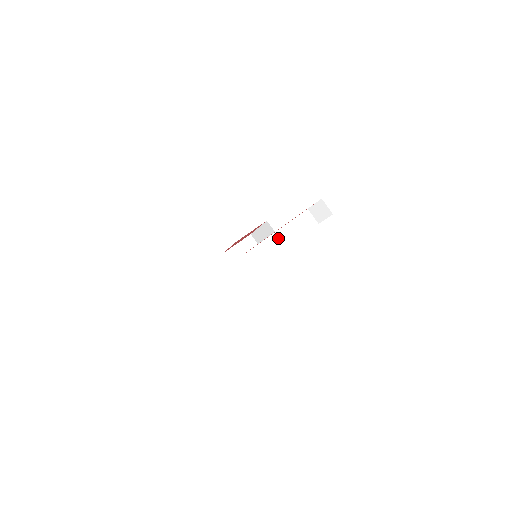
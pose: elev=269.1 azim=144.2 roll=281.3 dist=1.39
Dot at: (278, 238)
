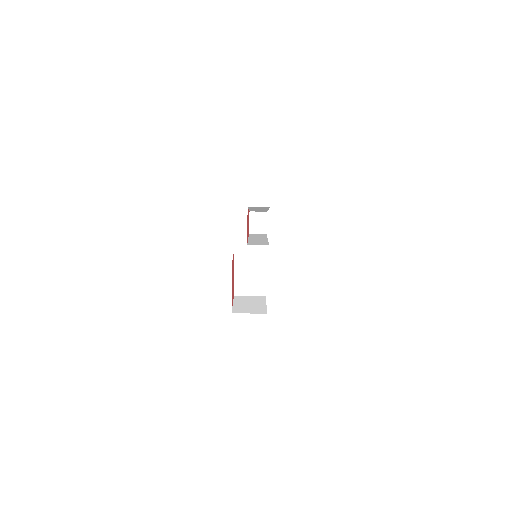
Dot at: (255, 239)
